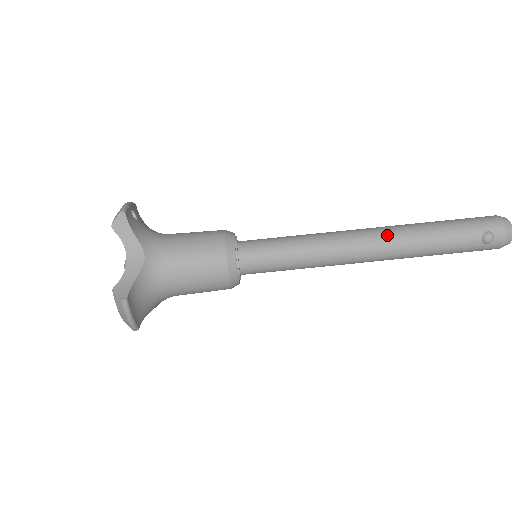
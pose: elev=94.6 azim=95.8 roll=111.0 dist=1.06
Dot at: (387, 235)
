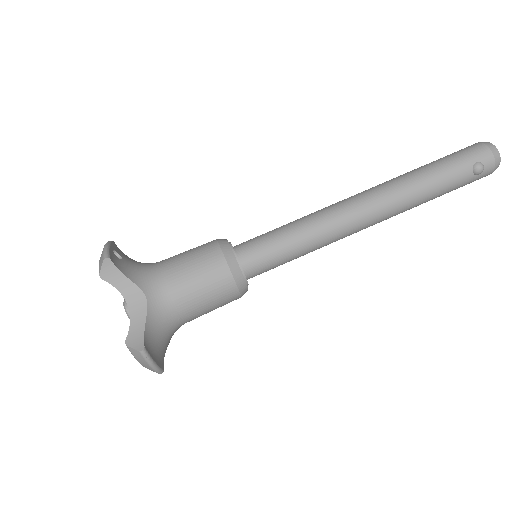
Dot at: (381, 196)
